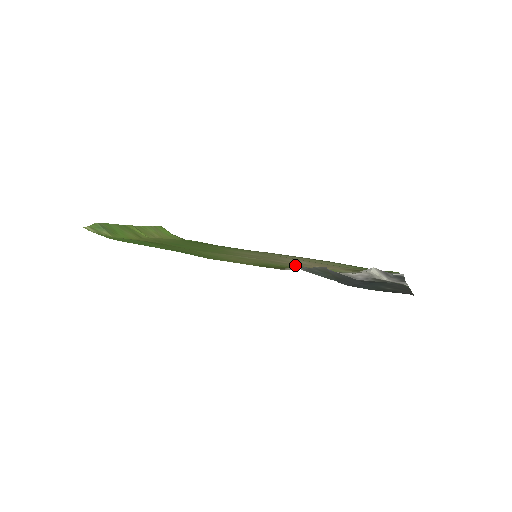
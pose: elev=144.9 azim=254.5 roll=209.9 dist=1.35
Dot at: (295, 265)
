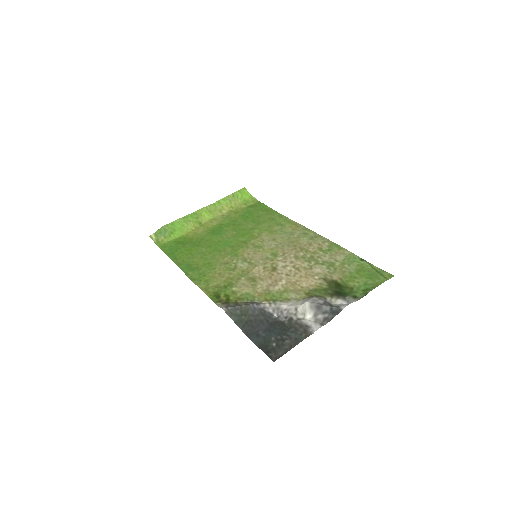
Dot at: (257, 284)
